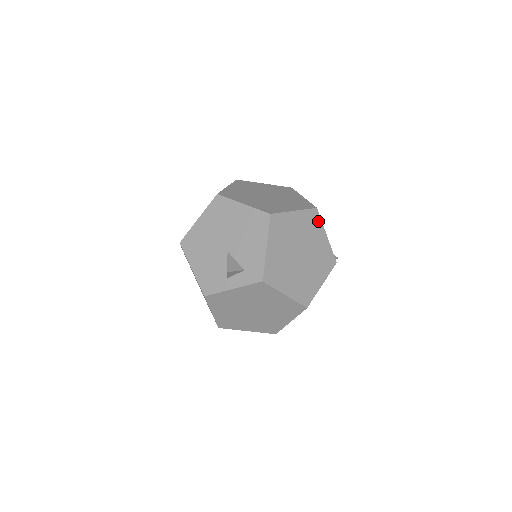
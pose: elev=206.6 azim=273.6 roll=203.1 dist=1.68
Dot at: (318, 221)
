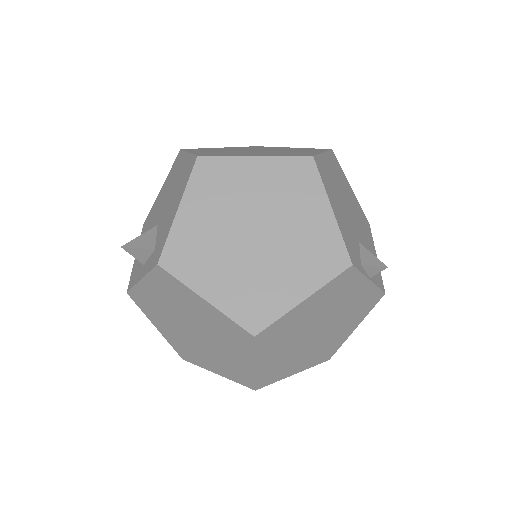
Dot at: (312, 180)
